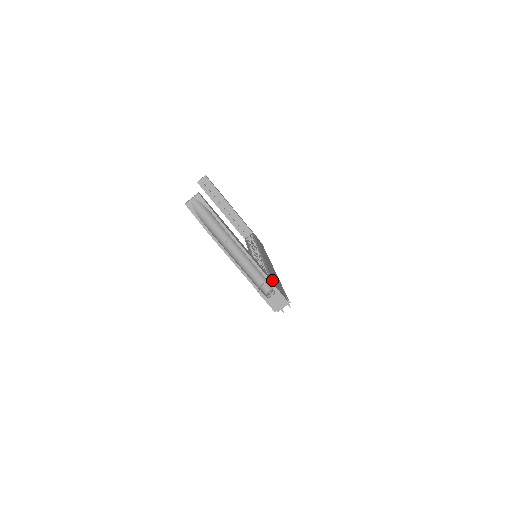
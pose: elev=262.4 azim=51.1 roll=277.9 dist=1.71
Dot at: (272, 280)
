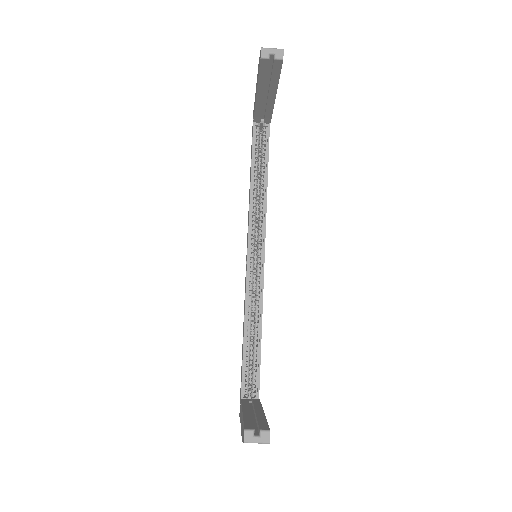
Dot at: occluded
